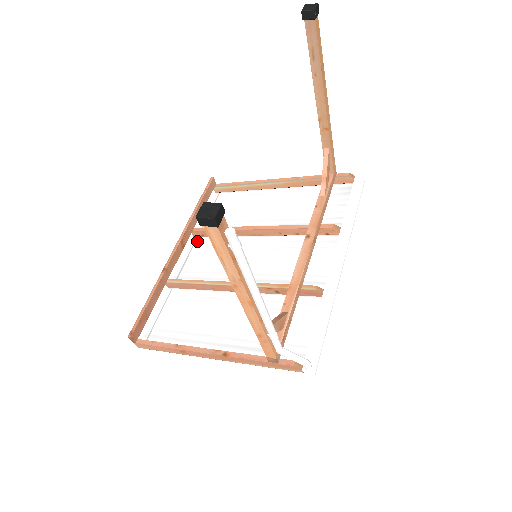
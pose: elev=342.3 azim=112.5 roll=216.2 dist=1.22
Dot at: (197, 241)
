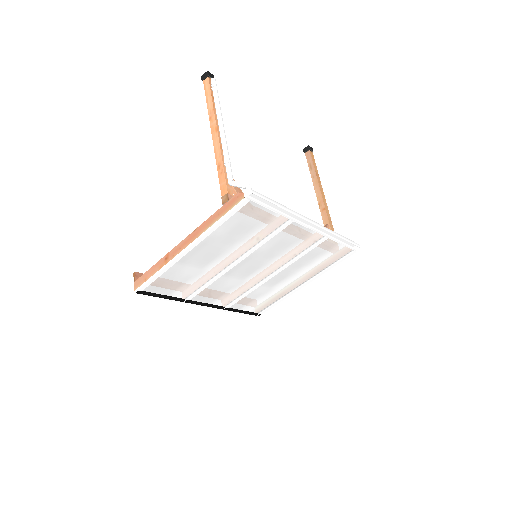
Dot at: (223, 304)
